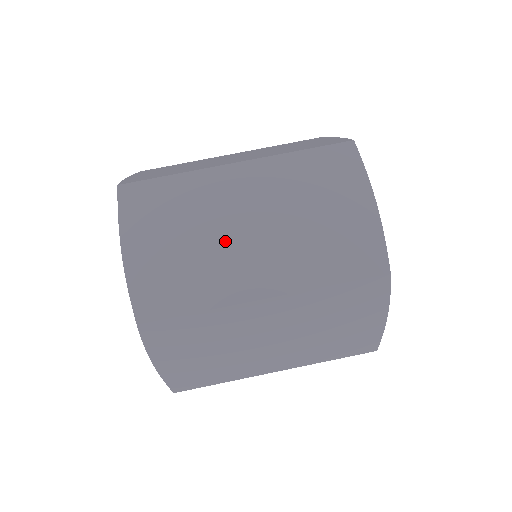
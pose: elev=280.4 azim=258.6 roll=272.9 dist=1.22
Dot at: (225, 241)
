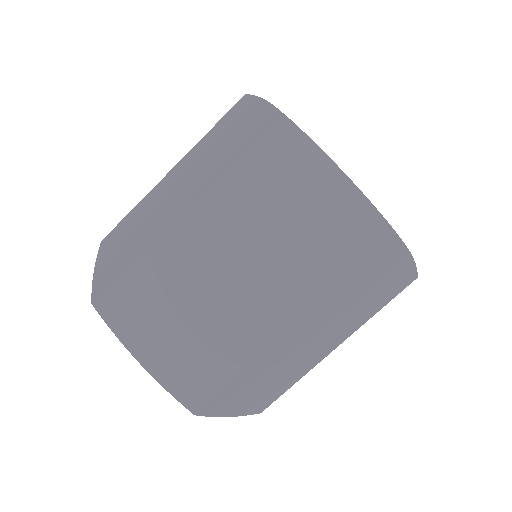
Dot at: (300, 357)
